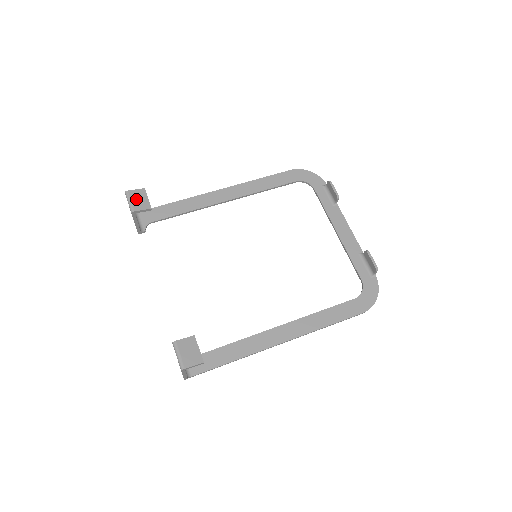
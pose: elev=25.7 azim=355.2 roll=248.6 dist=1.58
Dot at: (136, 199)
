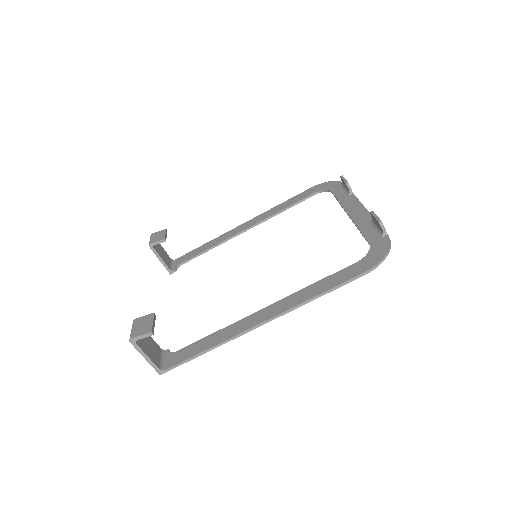
Dot at: (156, 236)
